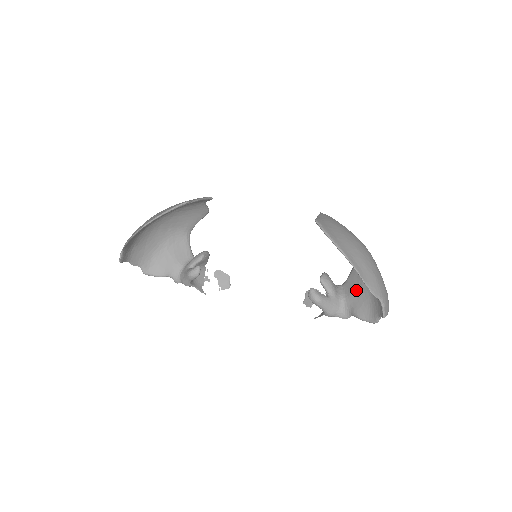
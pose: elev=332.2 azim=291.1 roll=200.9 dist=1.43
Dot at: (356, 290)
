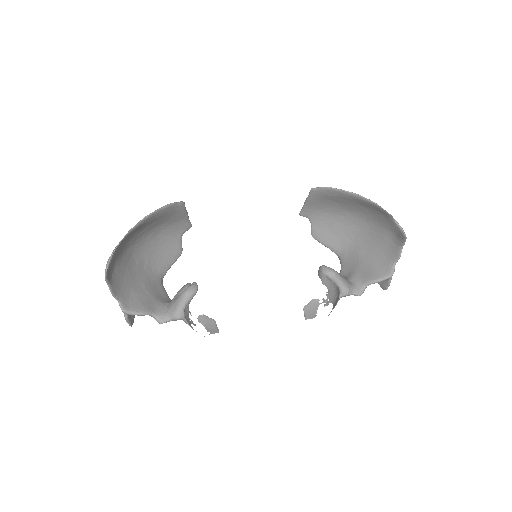
Dot at: (357, 267)
